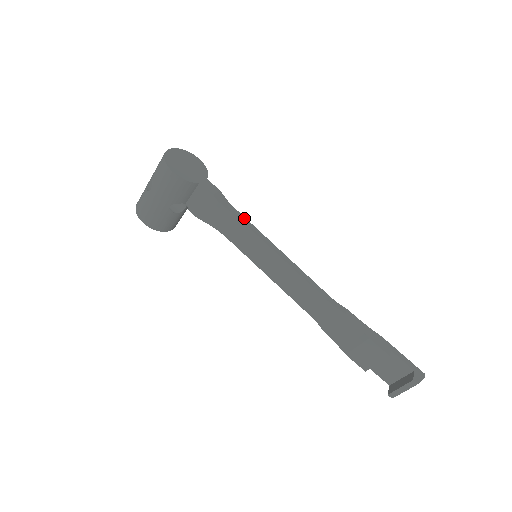
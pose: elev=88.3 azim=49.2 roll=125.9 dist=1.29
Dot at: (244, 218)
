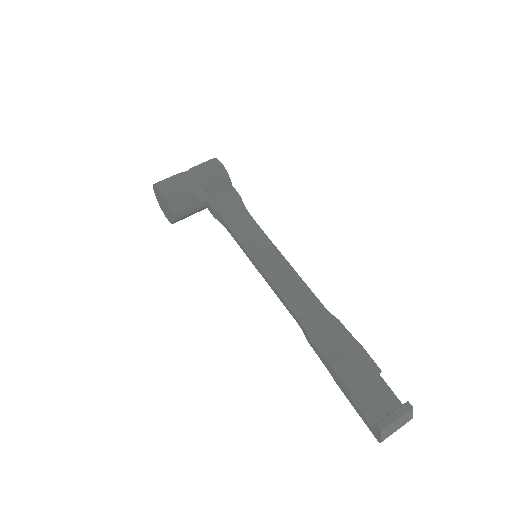
Dot at: occluded
